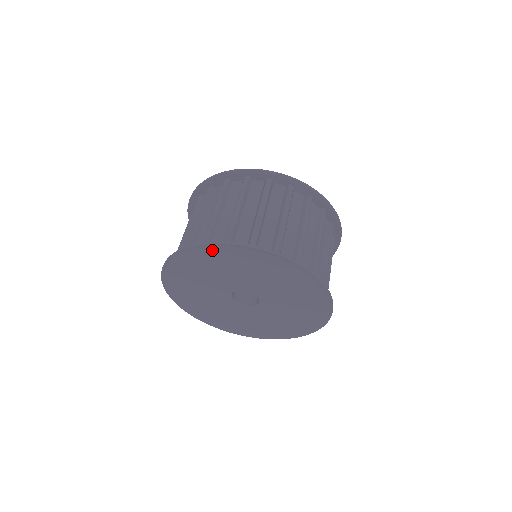
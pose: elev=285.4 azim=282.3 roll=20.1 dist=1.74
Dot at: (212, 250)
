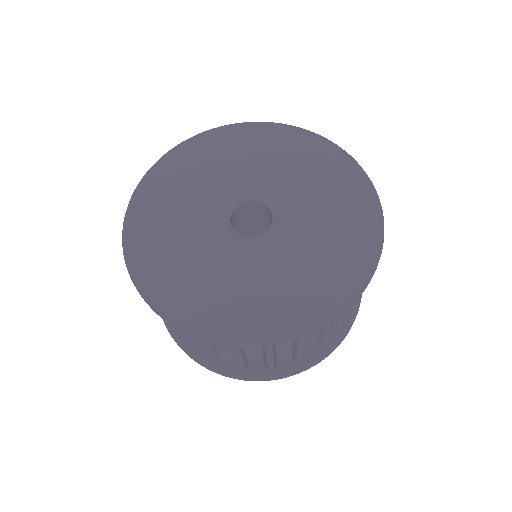
Dot at: (223, 136)
